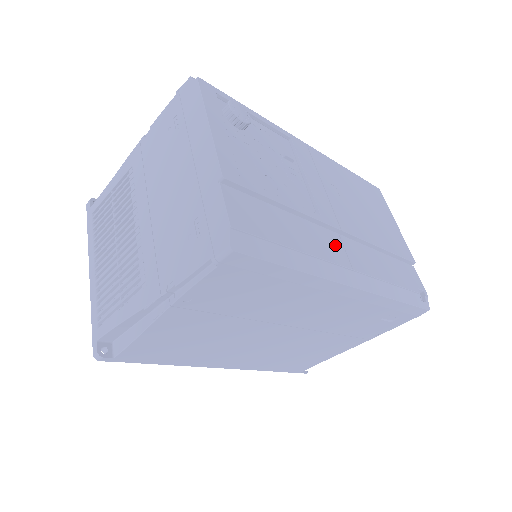
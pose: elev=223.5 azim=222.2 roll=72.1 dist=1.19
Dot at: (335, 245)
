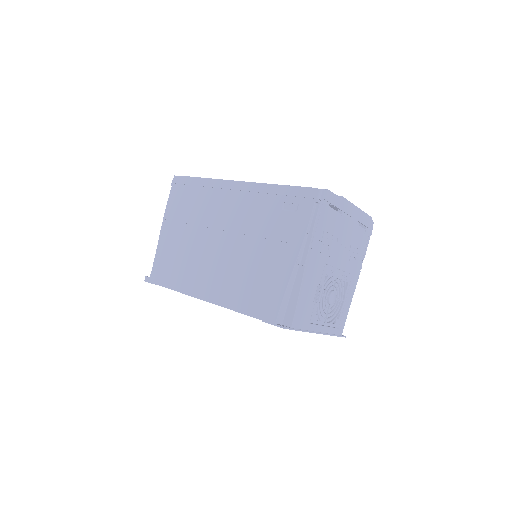
Dot at: occluded
